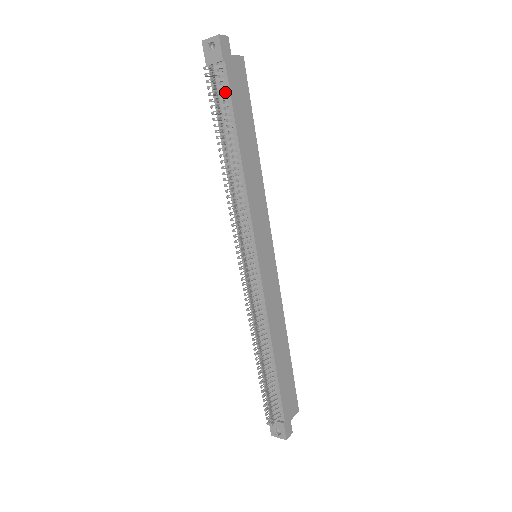
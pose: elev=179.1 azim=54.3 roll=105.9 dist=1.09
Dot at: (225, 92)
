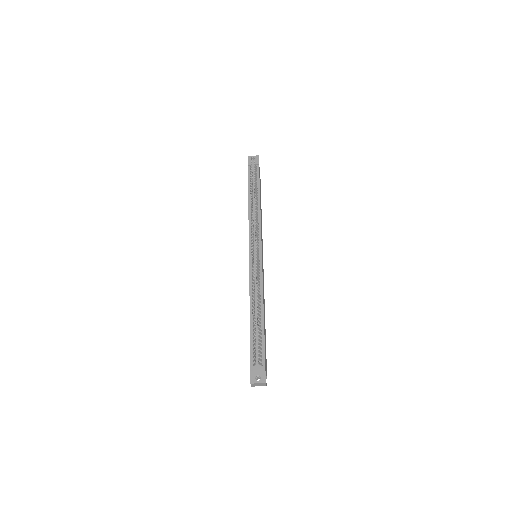
Dot at: (257, 176)
